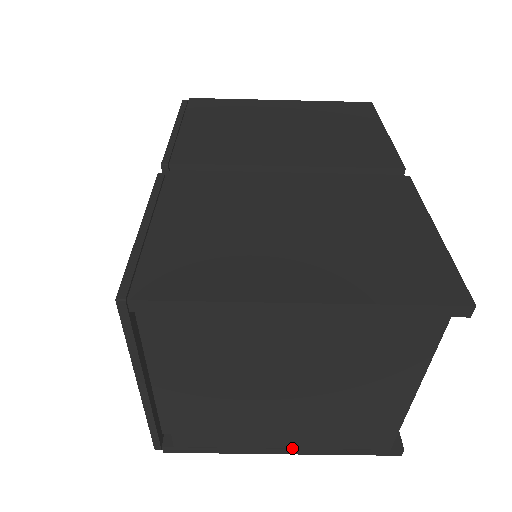
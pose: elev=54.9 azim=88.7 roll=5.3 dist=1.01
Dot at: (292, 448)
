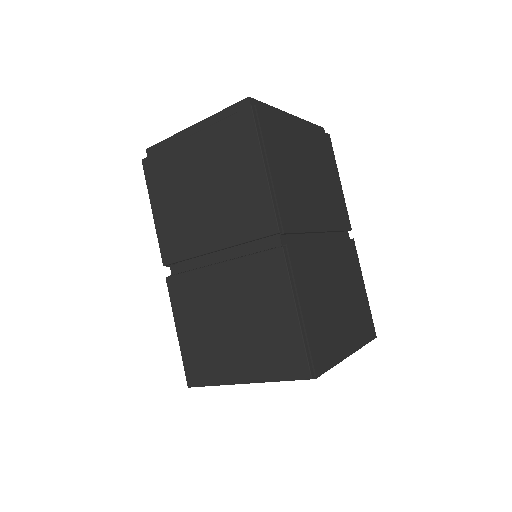
Dot at: occluded
